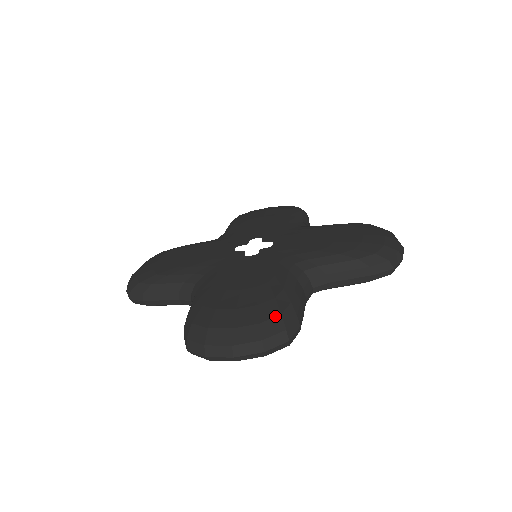
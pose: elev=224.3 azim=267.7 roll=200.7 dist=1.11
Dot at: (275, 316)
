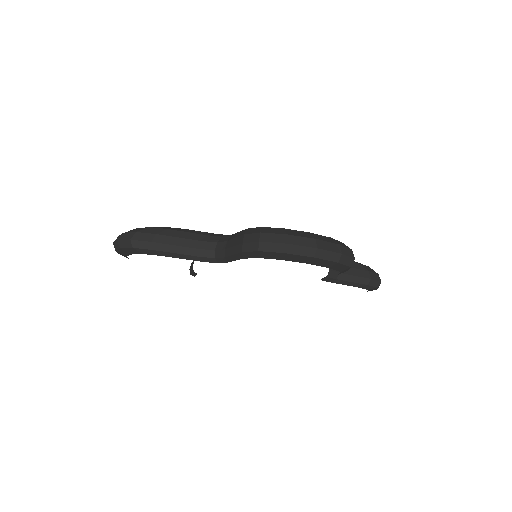
Dot at: (339, 241)
